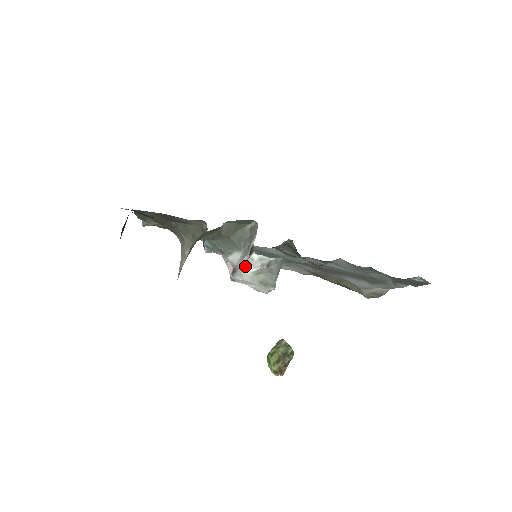
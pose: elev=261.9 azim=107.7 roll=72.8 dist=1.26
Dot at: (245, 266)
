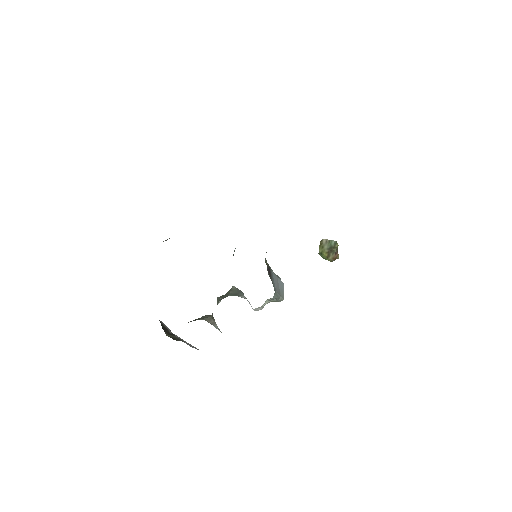
Dot at: occluded
